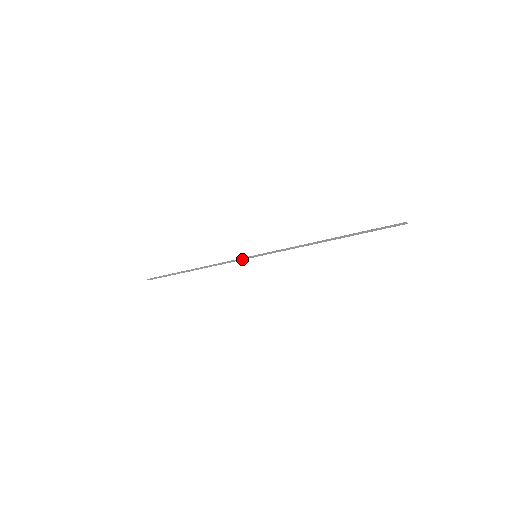
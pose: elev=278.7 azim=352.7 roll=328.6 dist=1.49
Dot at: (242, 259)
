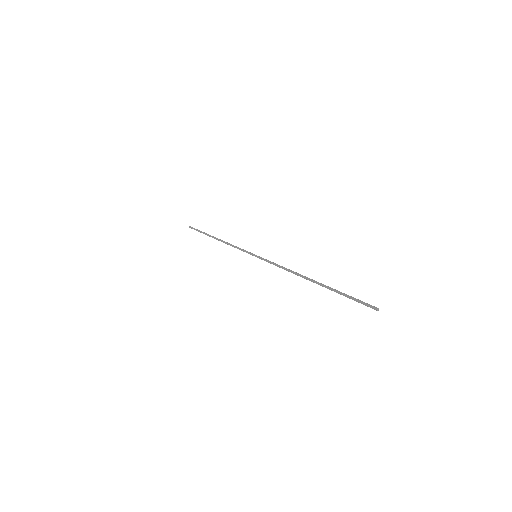
Dot at: occluded
